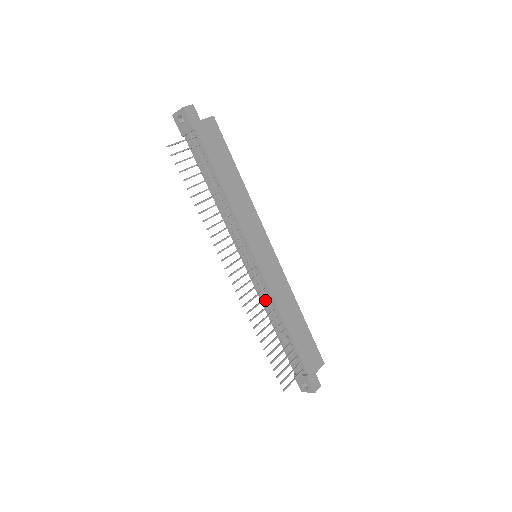
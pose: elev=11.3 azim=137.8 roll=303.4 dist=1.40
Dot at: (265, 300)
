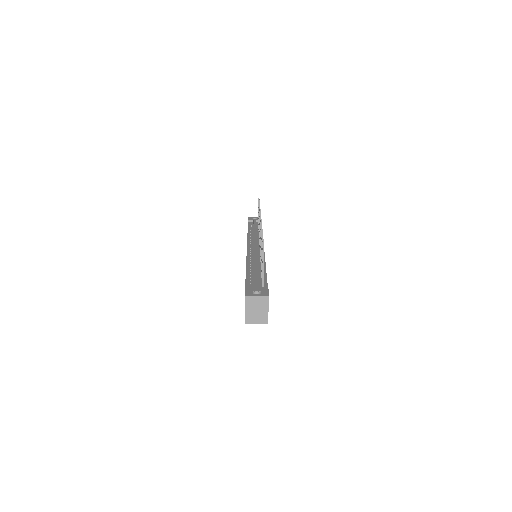
Dot at: (256, 256)
